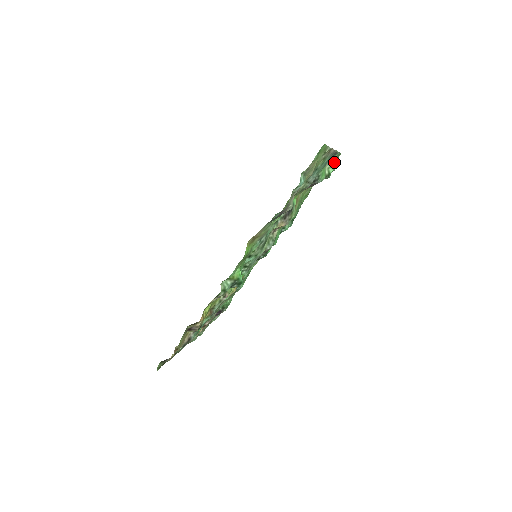
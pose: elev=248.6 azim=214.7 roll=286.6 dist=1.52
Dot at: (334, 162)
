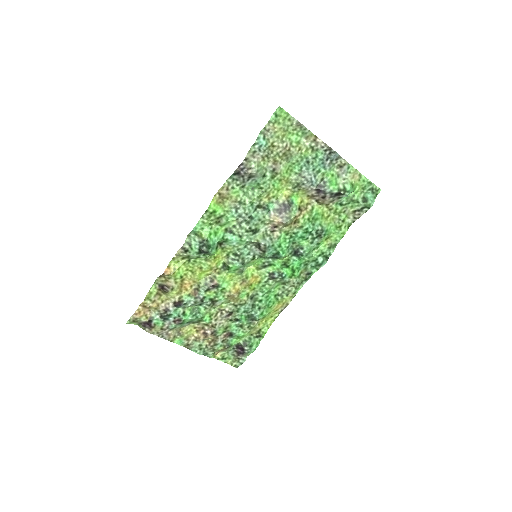
Dot at: (370, 195)
